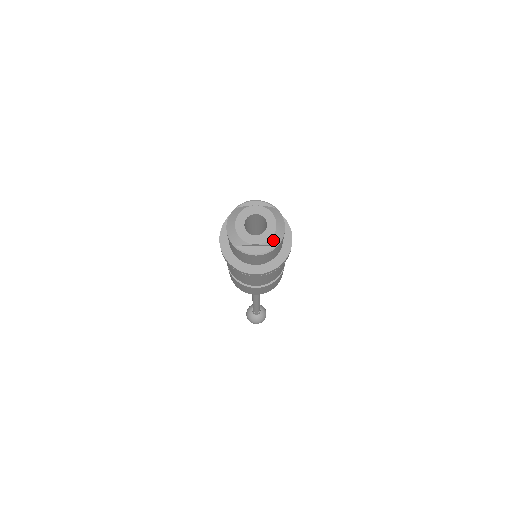
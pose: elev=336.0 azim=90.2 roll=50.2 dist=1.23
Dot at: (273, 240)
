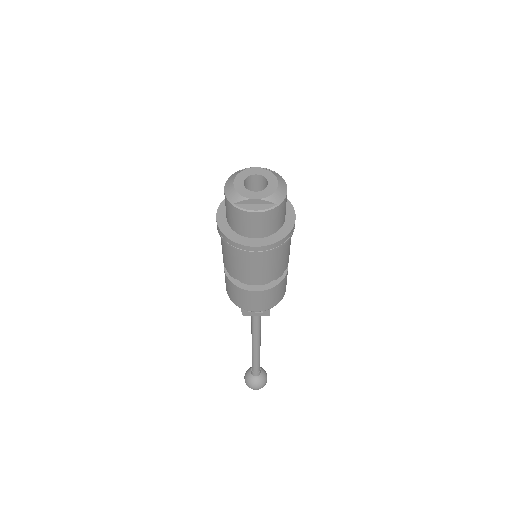
Dot at: (274, 197)
